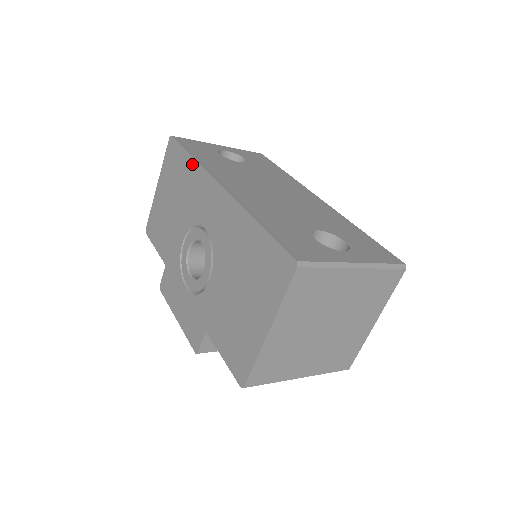
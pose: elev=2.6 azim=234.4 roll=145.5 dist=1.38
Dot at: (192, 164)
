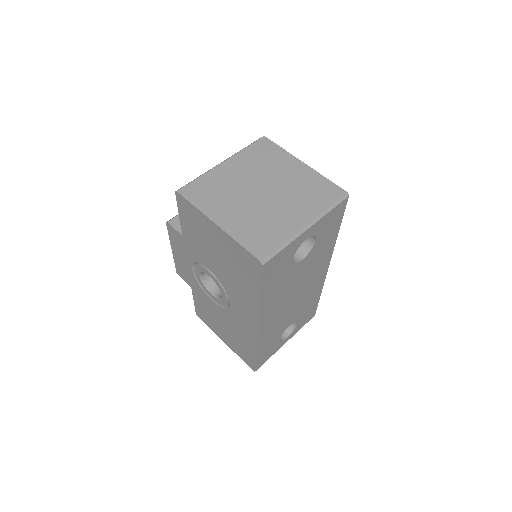
Dot at: (256, 299)
